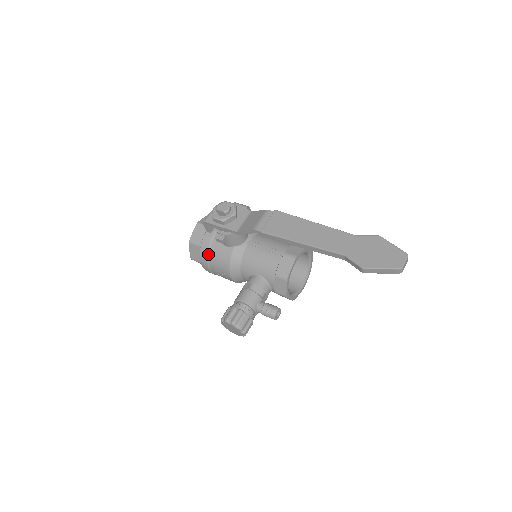
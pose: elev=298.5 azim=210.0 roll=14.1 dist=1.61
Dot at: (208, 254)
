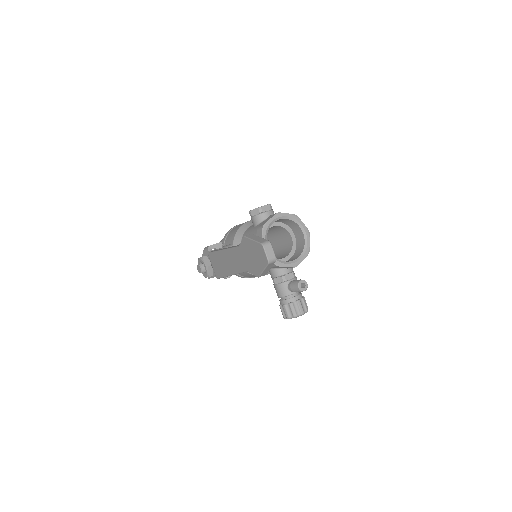
Dot at: (242, 276)
